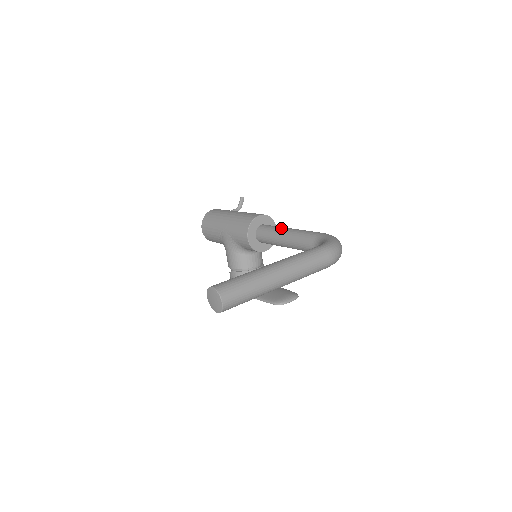
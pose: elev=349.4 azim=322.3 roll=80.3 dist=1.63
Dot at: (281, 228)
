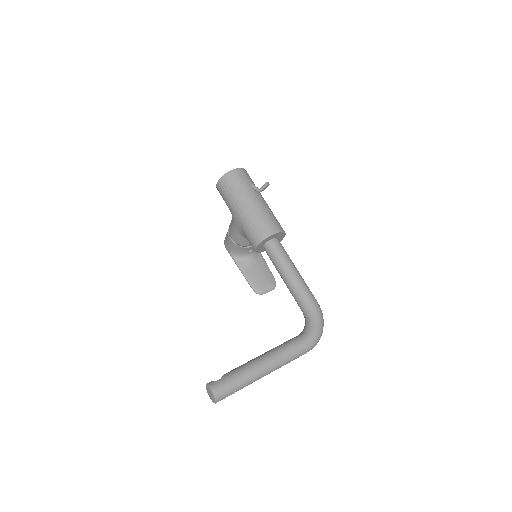
Dot at: (287, 264)
